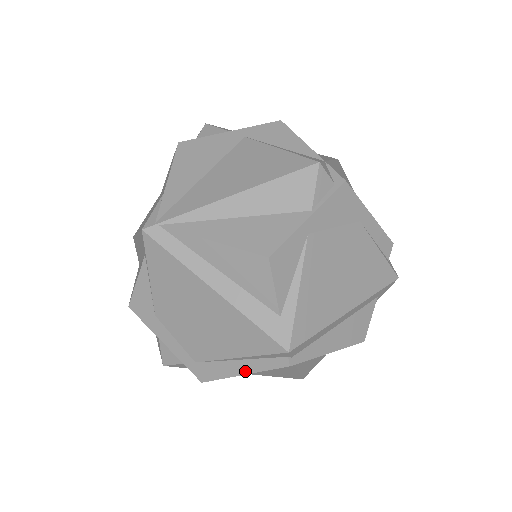
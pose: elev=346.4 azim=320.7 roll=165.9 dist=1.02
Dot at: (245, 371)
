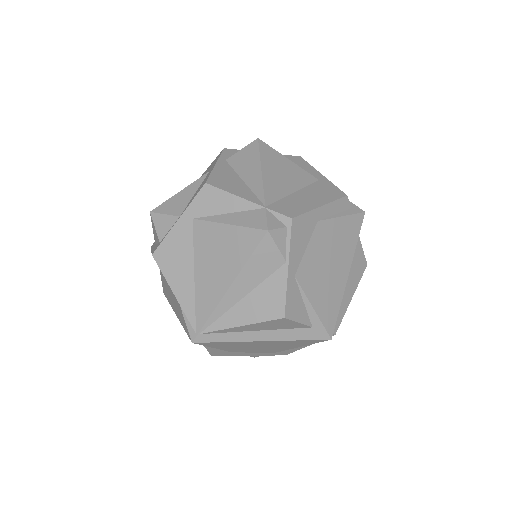
Dot at: (309, 345)
